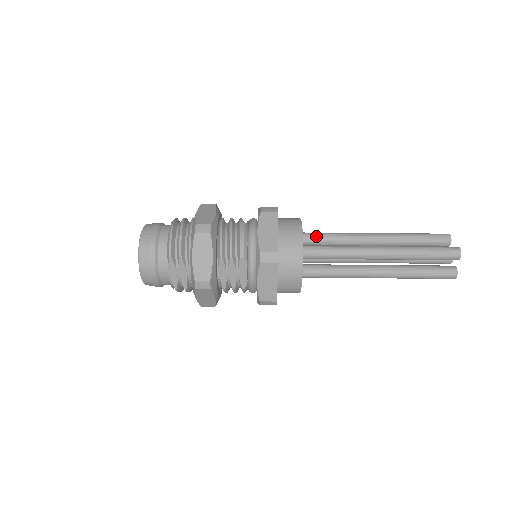
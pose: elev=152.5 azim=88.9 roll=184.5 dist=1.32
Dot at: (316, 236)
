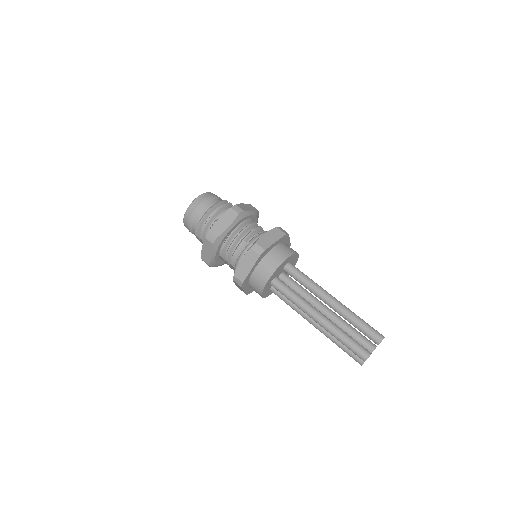
Dot at: (293, 274)
